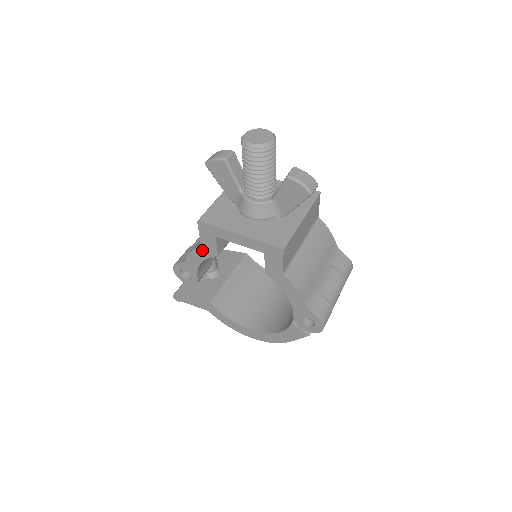
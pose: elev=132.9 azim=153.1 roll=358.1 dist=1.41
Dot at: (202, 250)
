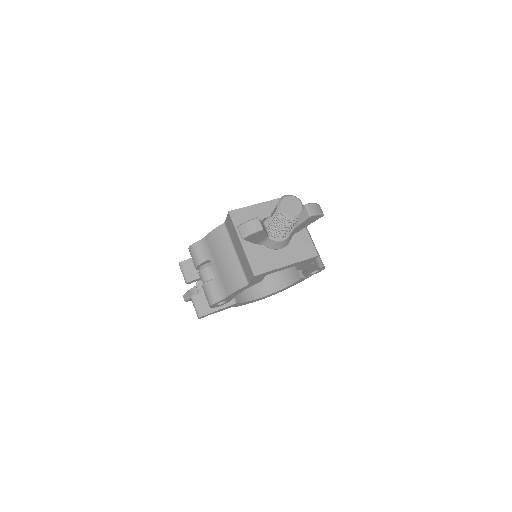
Dot at: (248, 286)
